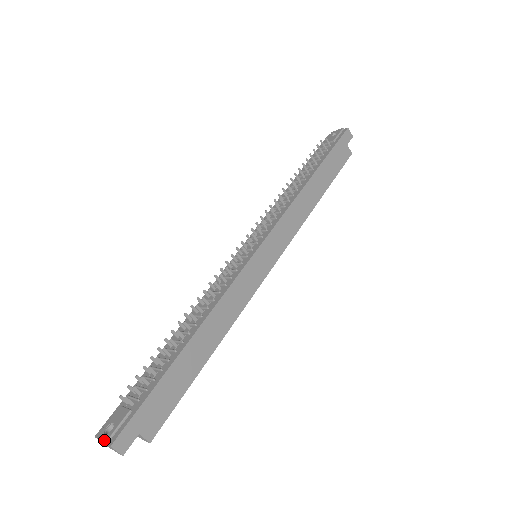
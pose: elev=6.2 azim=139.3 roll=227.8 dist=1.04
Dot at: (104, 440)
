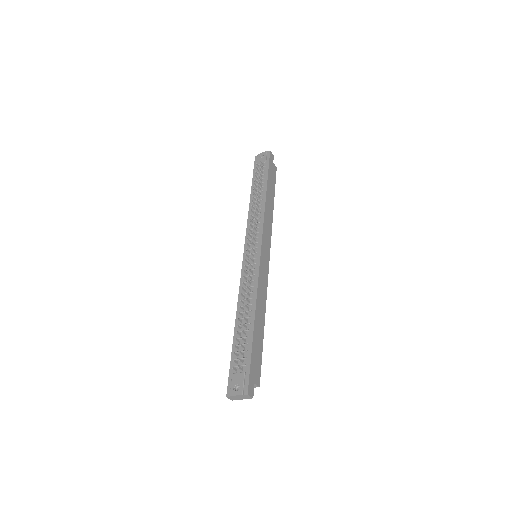
Dot at: (240, 394)
